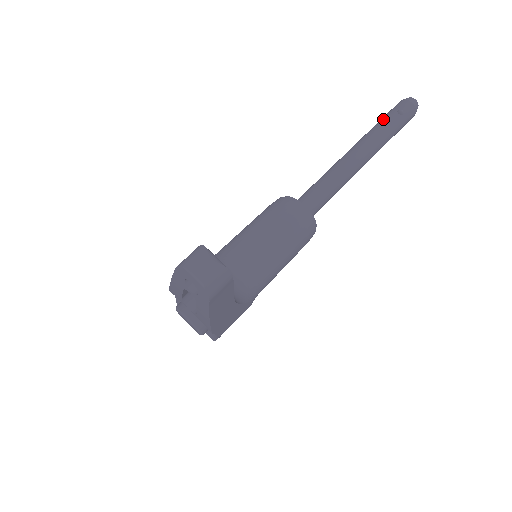
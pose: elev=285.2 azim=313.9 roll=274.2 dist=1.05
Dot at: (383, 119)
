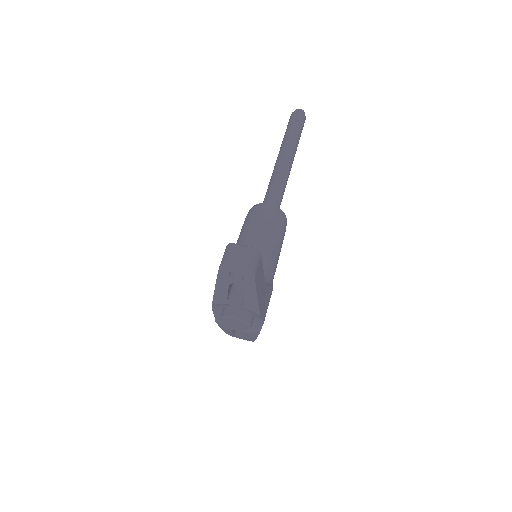
Dot at: (287, 130)
